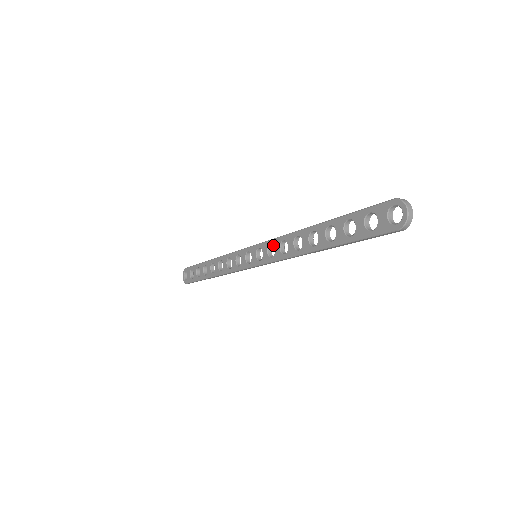
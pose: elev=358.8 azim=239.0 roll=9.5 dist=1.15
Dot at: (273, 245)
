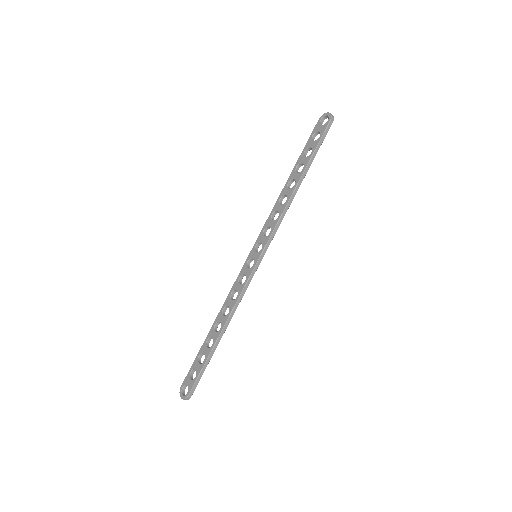
Dot at: (266, 227)
